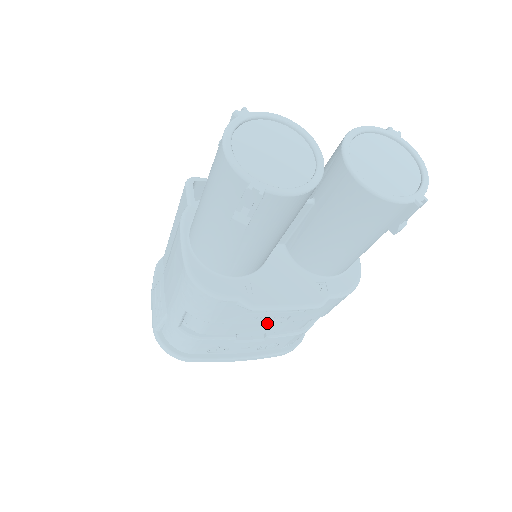
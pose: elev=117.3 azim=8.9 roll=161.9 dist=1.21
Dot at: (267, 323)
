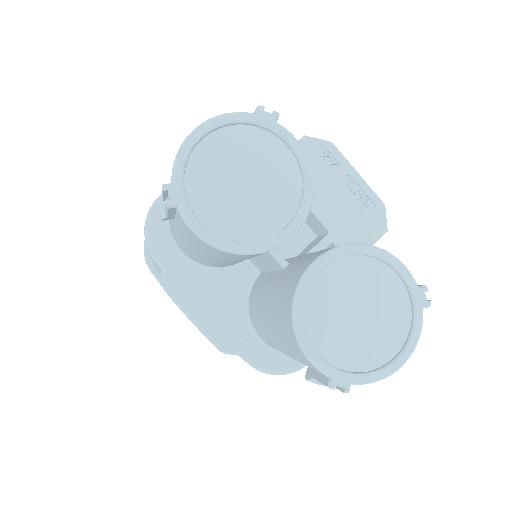
Dot at: occluded
